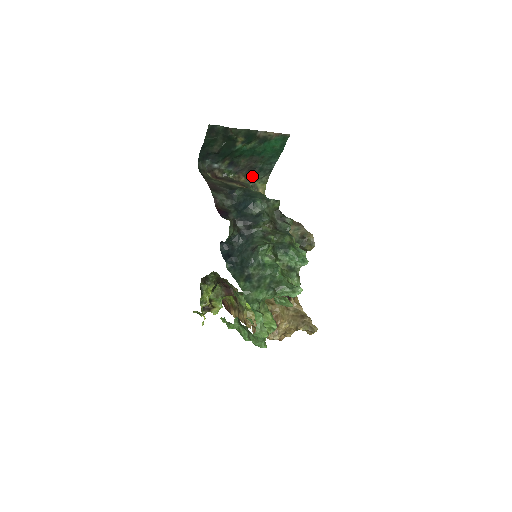
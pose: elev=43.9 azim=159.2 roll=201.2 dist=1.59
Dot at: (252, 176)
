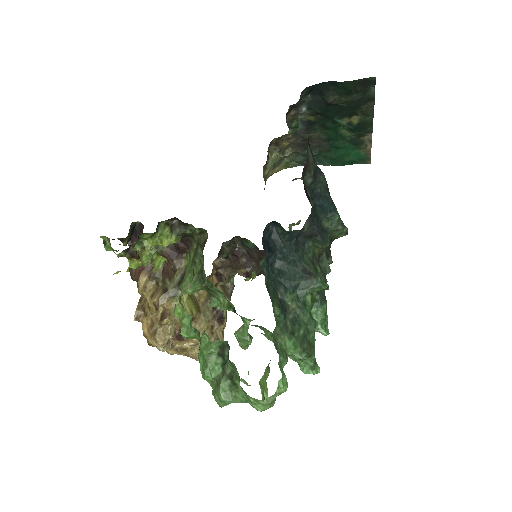
Dot at: (294, 151)
